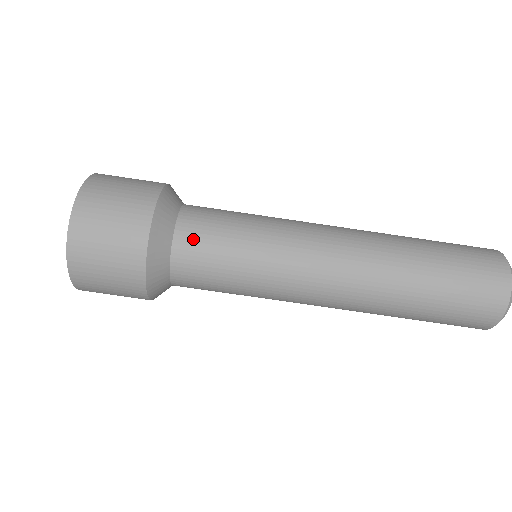
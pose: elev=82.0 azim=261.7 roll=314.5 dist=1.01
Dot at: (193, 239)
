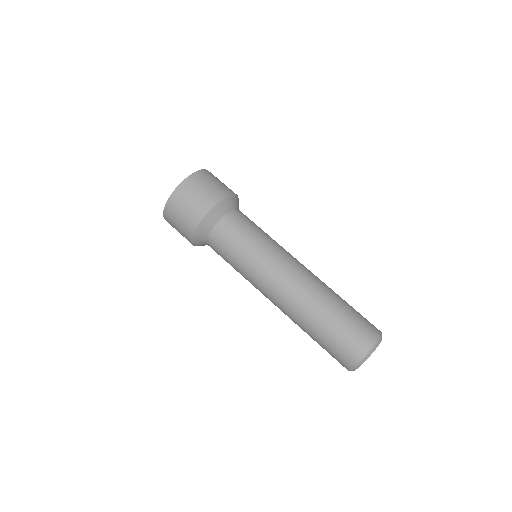
Dot at: (220, 236)
